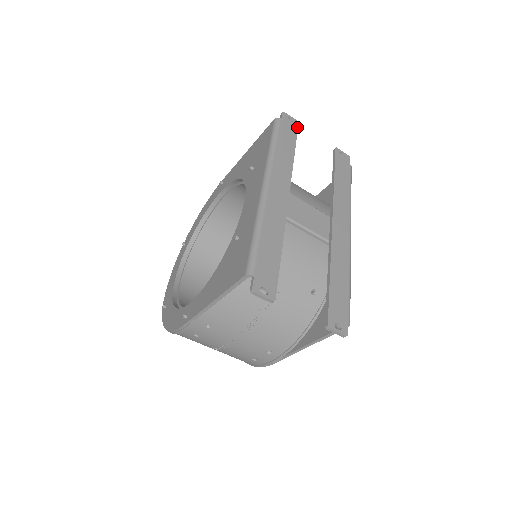
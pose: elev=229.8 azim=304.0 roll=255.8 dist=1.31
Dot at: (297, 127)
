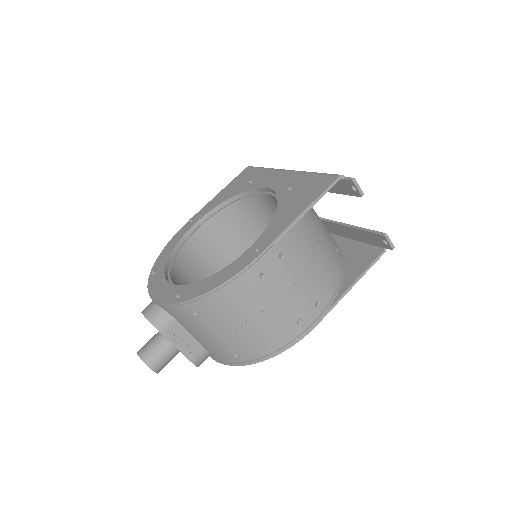
Dot at: occluded
